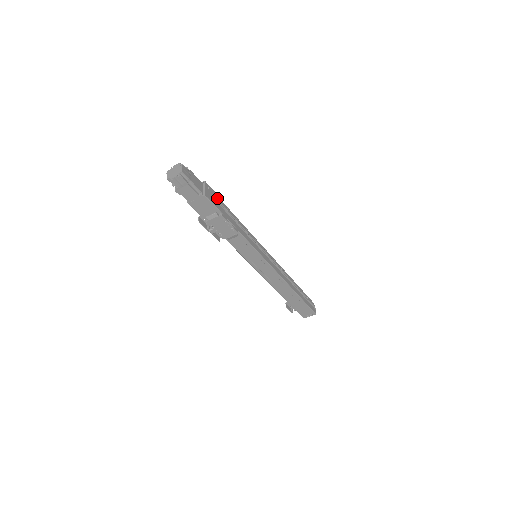
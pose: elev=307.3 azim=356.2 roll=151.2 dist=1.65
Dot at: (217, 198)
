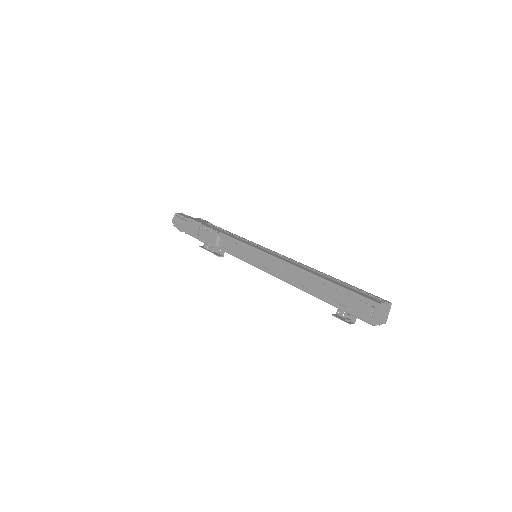
Dot at: (208, 223)
